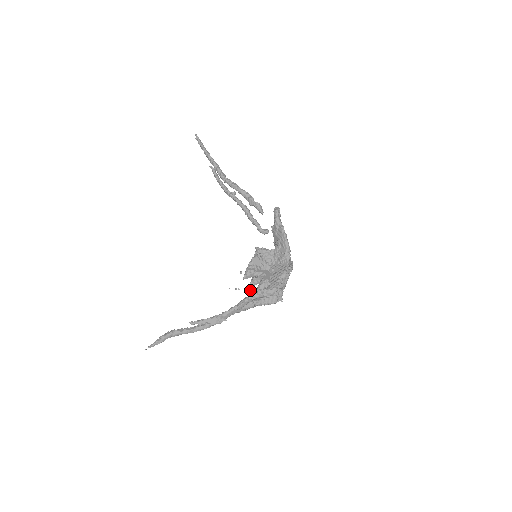
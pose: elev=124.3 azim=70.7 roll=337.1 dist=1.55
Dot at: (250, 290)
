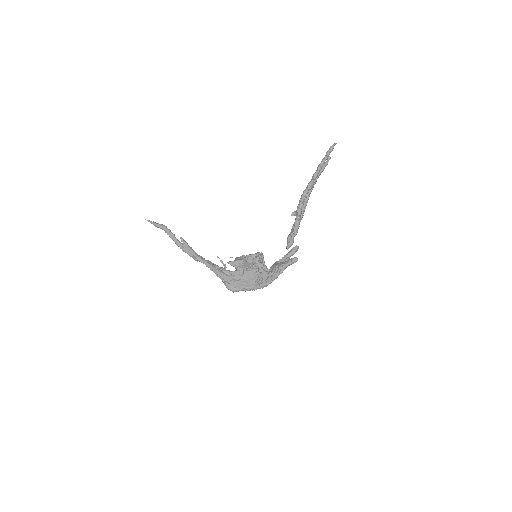
Dot at: (218, 276)
